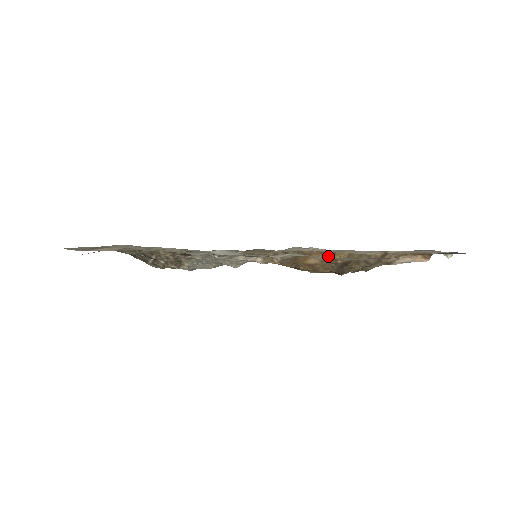
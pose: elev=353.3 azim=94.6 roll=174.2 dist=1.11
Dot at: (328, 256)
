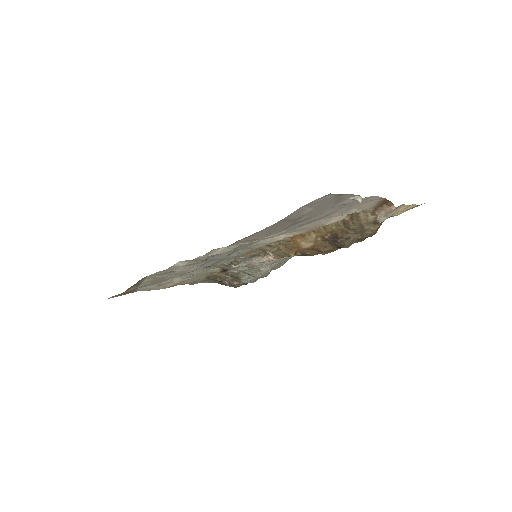
Dot at: (312, 236)
